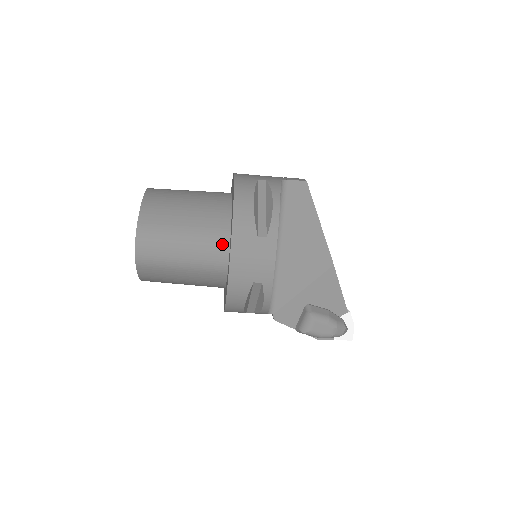
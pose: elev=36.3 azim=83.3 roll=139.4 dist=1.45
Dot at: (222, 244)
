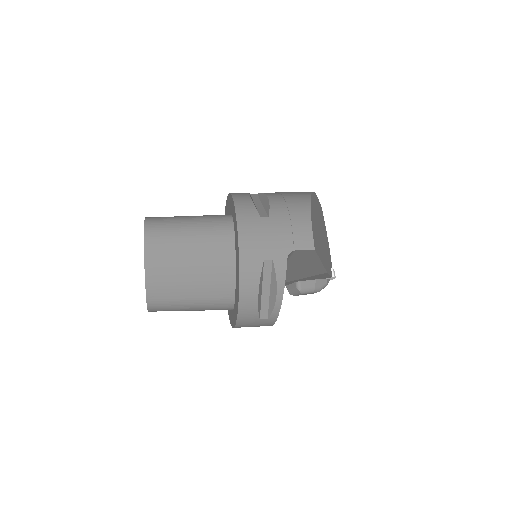
Dot at: (227, 307)
